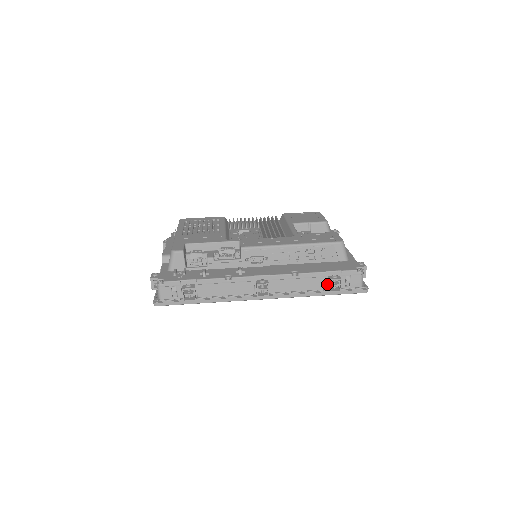
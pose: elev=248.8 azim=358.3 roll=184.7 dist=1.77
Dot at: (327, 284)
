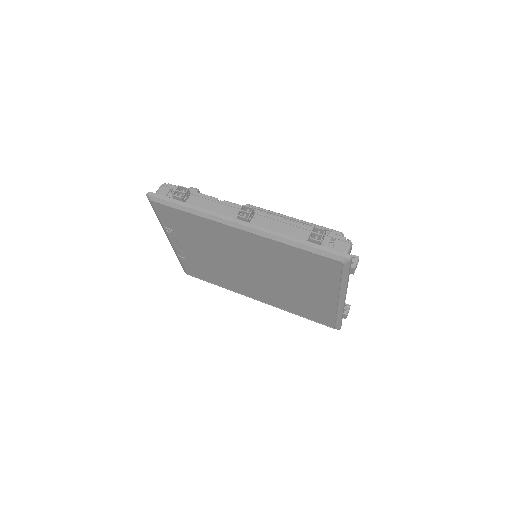
Dot at: occluded
